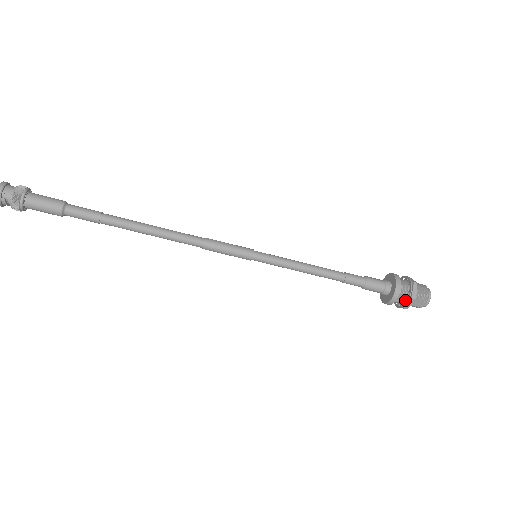
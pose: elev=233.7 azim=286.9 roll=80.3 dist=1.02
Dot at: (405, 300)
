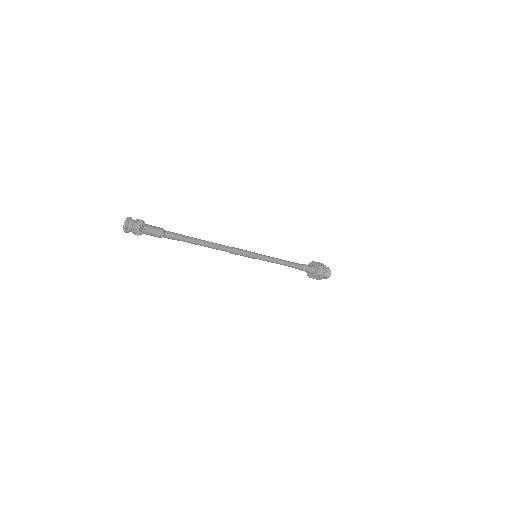
Dot at: (320, 277)
